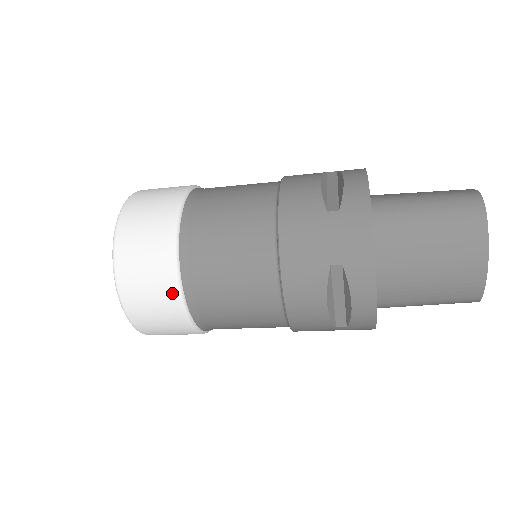
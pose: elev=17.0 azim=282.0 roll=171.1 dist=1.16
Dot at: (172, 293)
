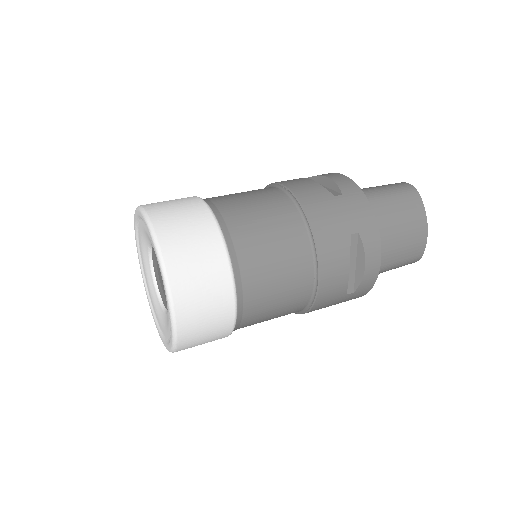
Dot at: (226, 283)
